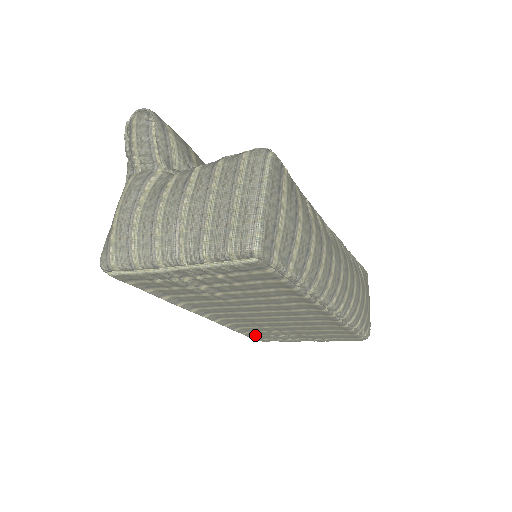
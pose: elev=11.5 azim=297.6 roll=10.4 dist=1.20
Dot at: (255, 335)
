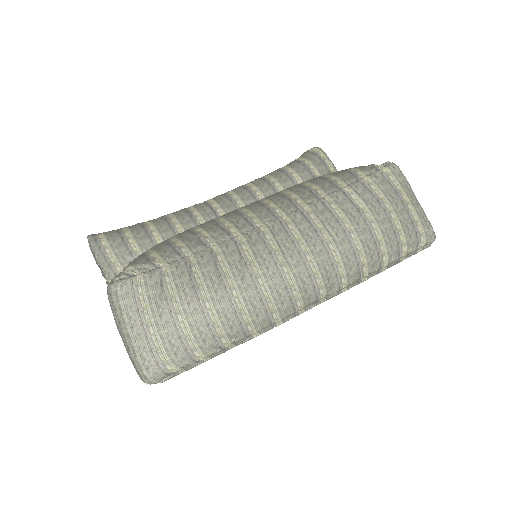
Dot at: occluded
